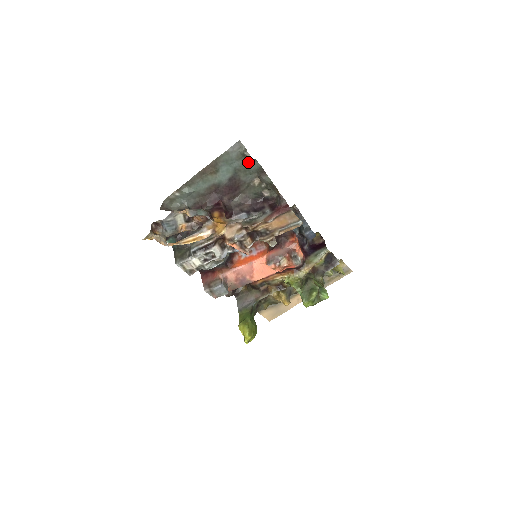
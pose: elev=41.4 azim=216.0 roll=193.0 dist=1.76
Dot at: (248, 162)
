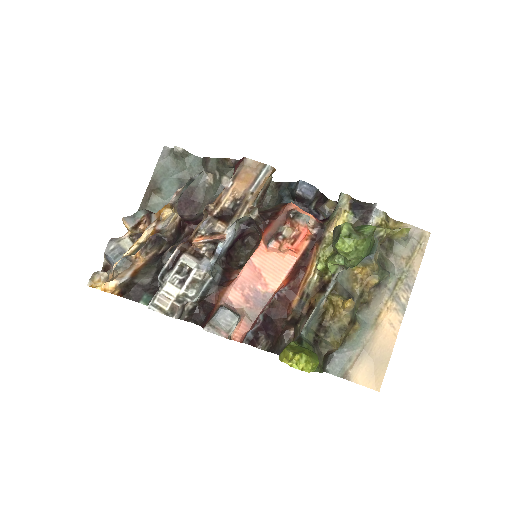
Dot at: (186, 162)
